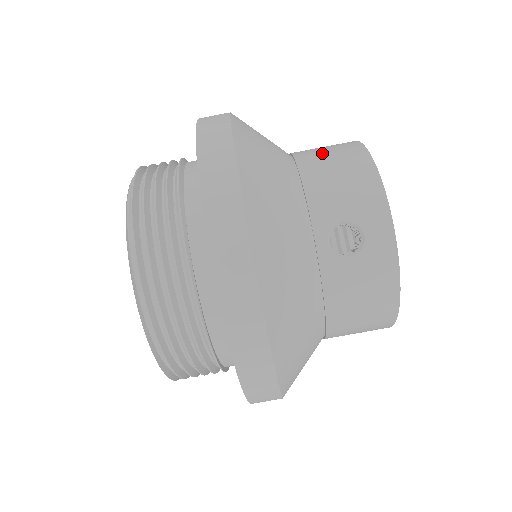
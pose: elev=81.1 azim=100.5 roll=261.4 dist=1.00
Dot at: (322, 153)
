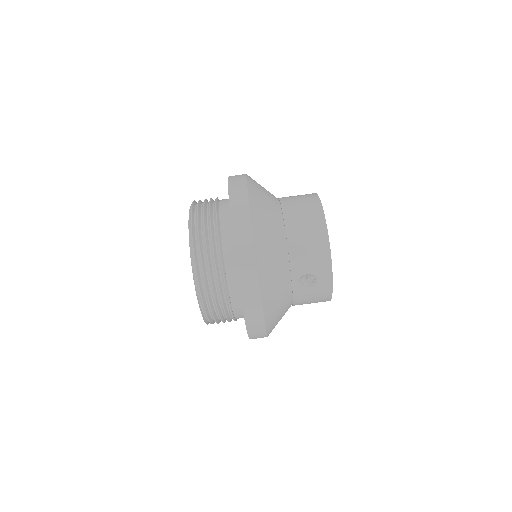
Dot at: (301, 223)
